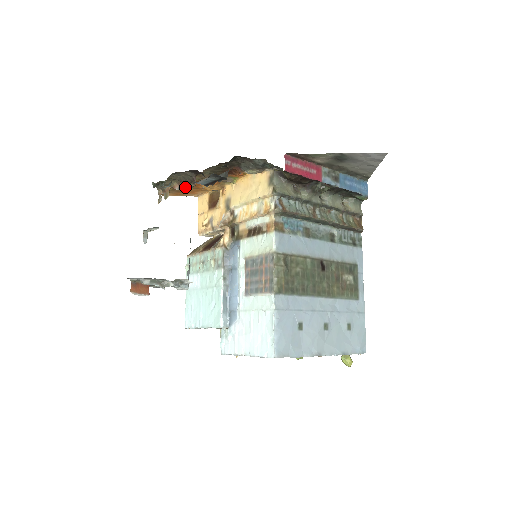
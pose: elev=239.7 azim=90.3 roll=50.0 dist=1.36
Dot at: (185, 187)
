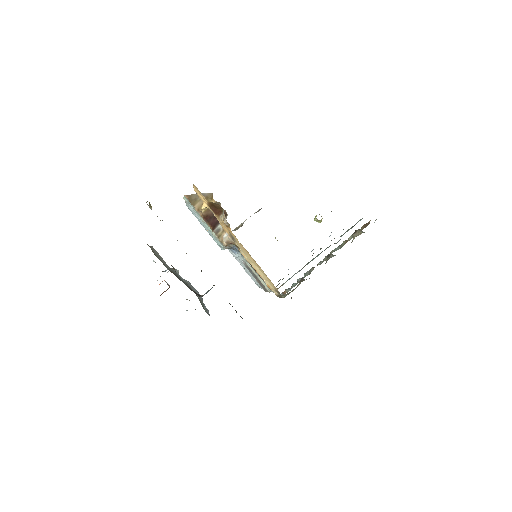
Dot at: occluded
